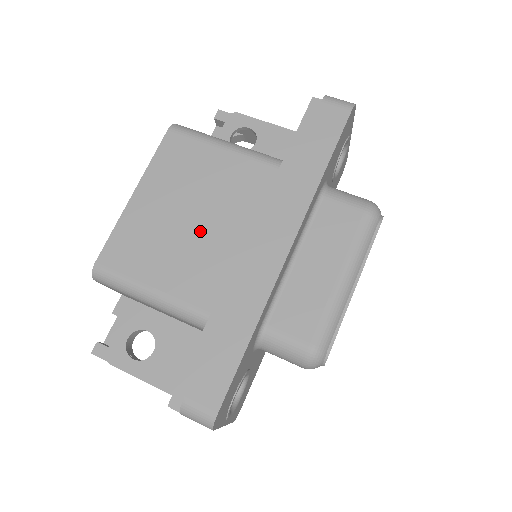
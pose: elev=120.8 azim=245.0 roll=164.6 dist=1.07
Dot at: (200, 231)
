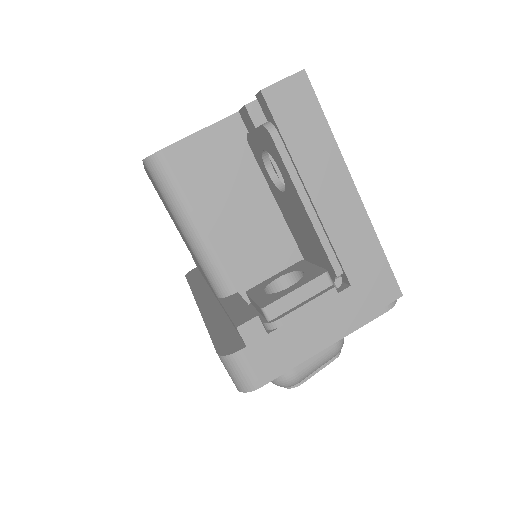
Dot at: occluded
